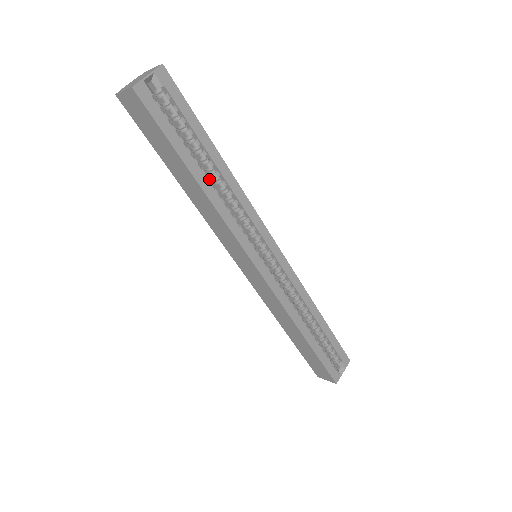
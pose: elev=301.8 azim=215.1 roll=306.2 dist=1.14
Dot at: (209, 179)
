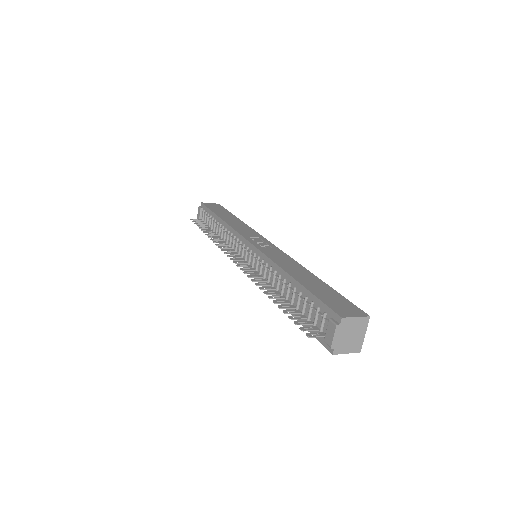
Dot at: occluded
